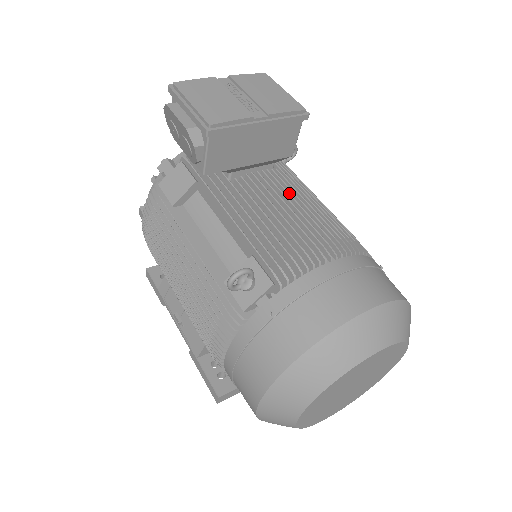
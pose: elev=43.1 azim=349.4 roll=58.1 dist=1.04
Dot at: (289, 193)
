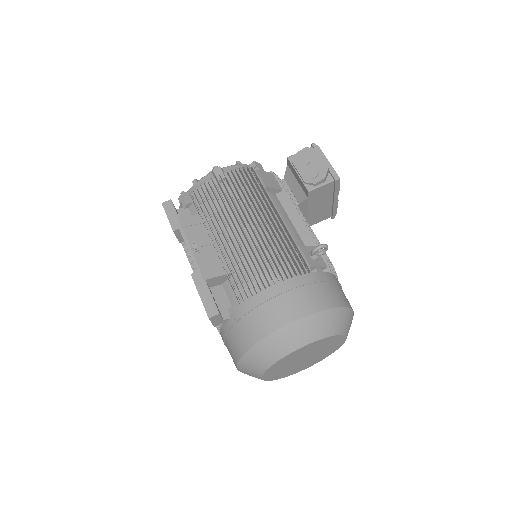
Dot at: occluded
